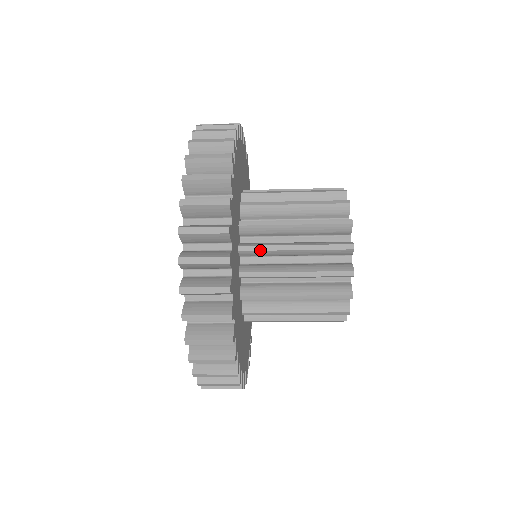
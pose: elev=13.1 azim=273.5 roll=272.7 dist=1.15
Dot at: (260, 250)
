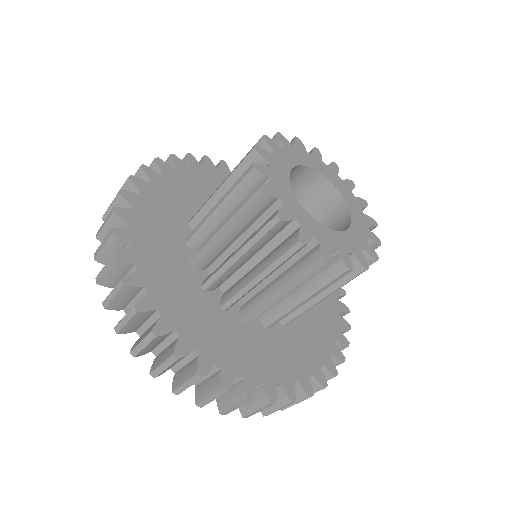
Dot at: occluded
